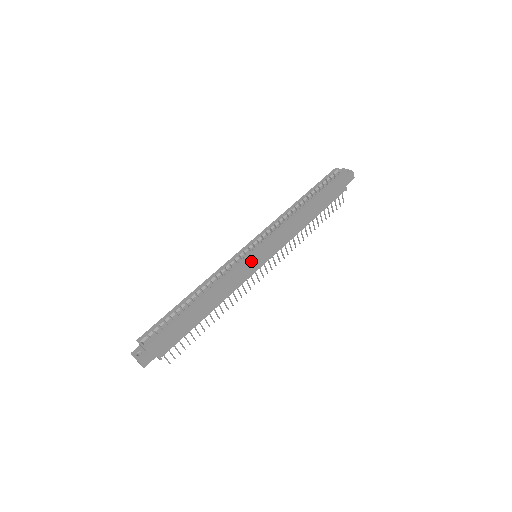
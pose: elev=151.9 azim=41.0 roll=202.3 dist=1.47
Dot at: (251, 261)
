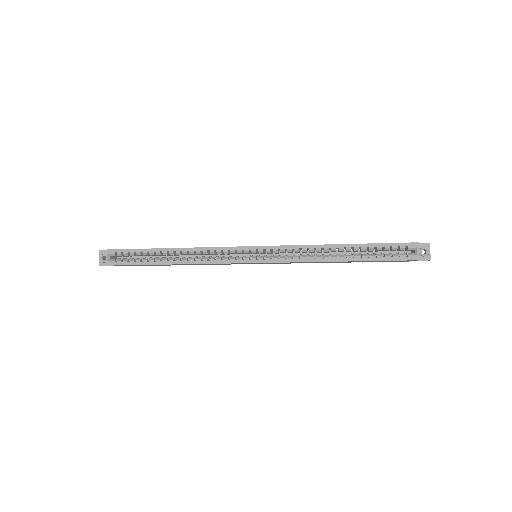
Dot at: (243, 263)
